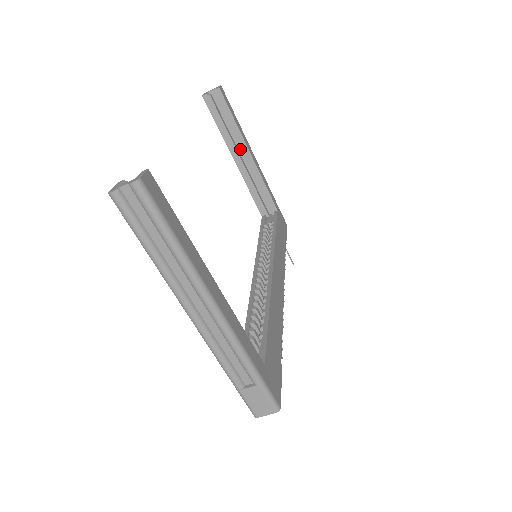
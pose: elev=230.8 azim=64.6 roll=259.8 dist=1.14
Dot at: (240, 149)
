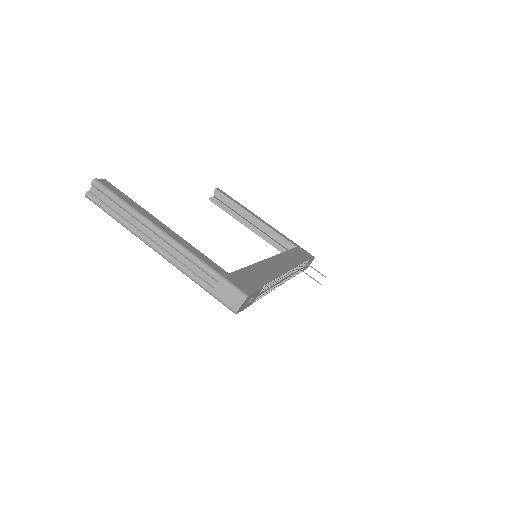
Dot at: (249, 220)
